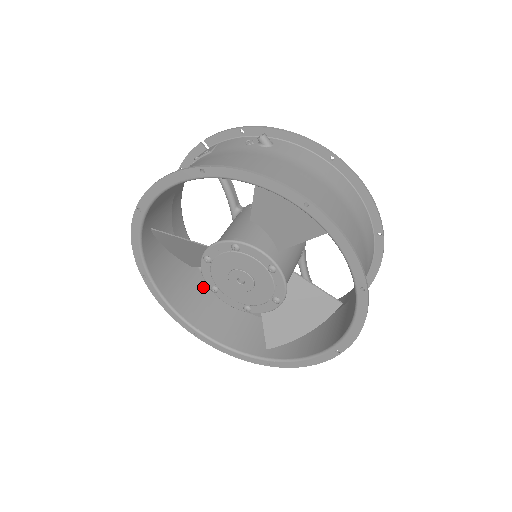
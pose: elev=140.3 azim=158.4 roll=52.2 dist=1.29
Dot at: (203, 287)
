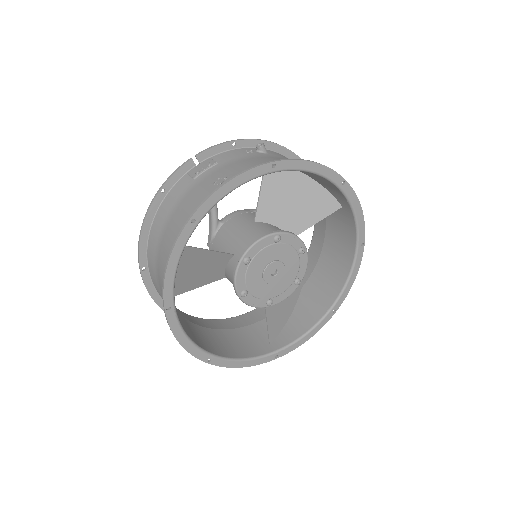
Dot at: (182, 317)
